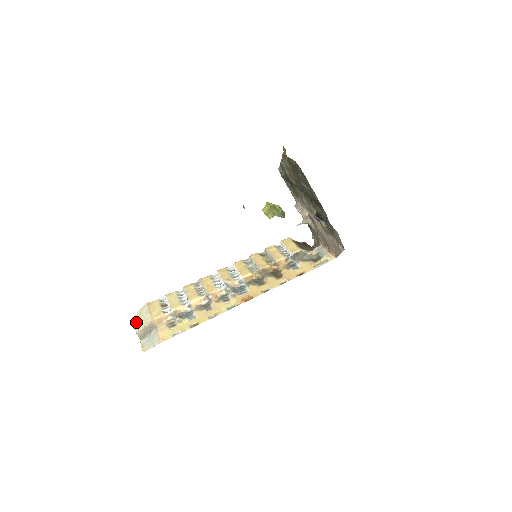
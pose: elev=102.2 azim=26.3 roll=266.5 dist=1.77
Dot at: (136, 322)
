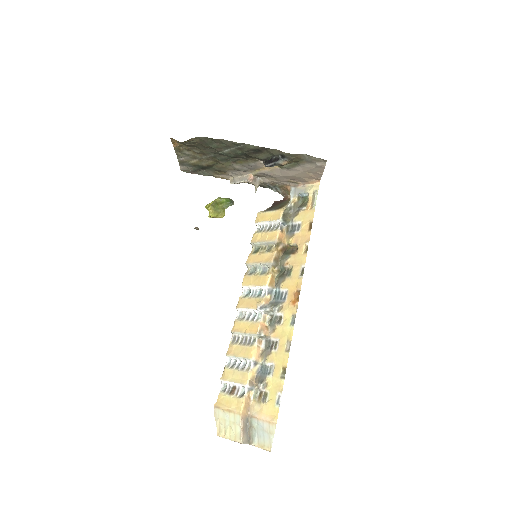
Dot at: (227, 435)
